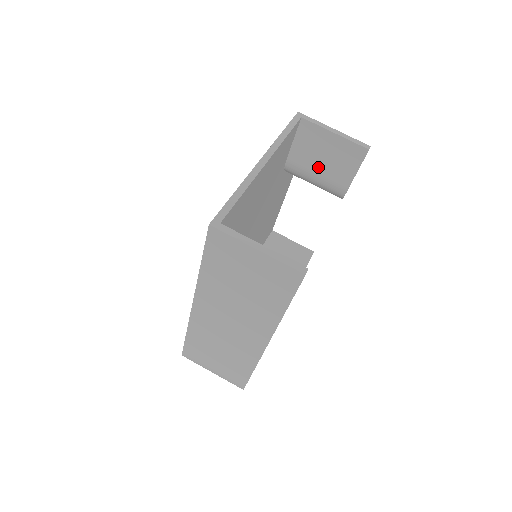
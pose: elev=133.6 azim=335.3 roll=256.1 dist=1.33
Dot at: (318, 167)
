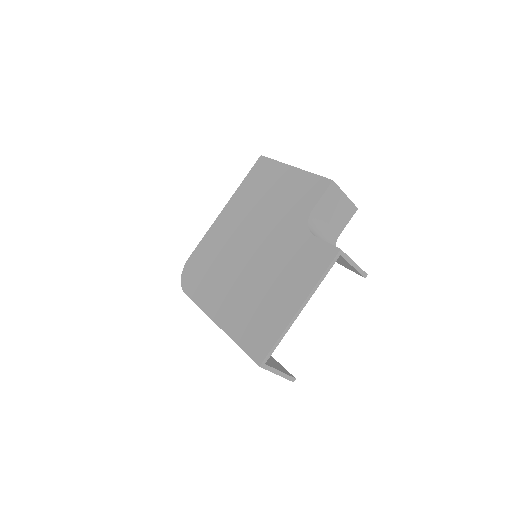
Dot at: occluded
